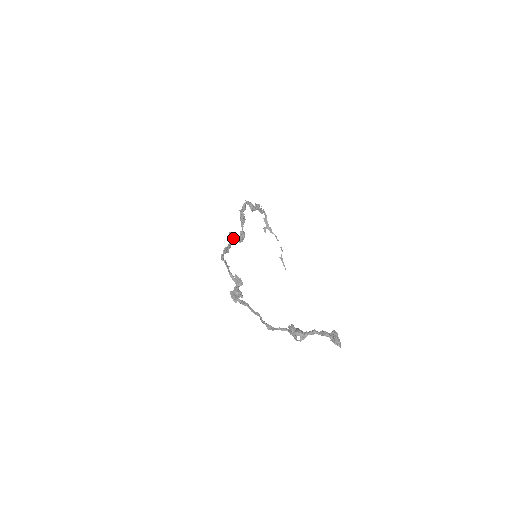
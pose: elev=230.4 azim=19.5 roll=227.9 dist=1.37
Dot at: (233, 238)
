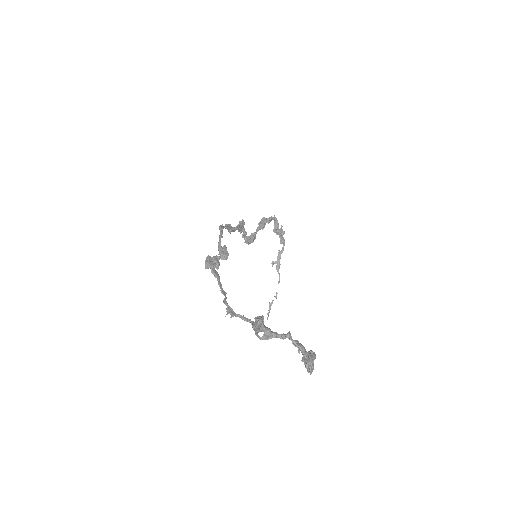
Dot at: (242, 228)
